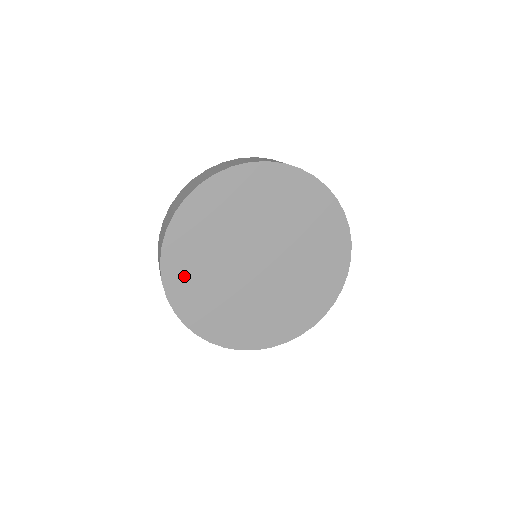
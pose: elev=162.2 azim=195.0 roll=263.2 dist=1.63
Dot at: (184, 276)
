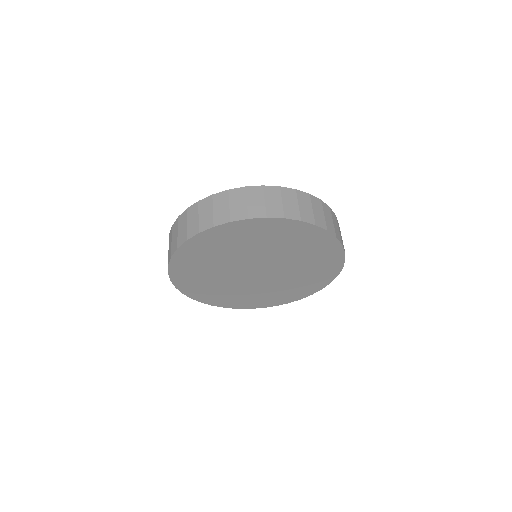
Dot at: (205, 247)
